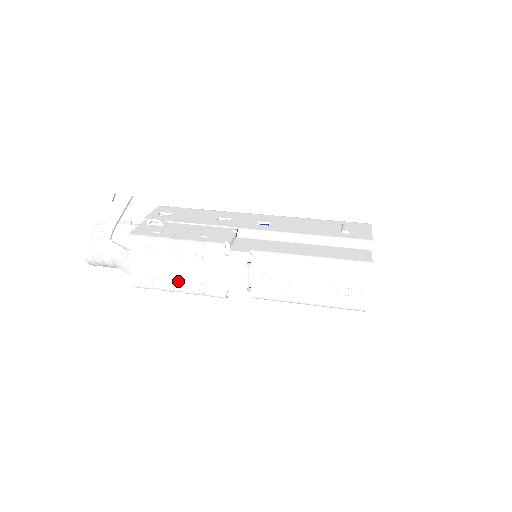
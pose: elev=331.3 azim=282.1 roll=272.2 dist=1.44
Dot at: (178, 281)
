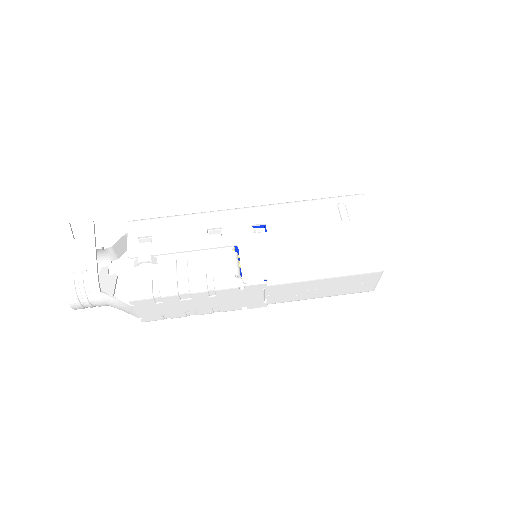
Dot at: (191, 311)
